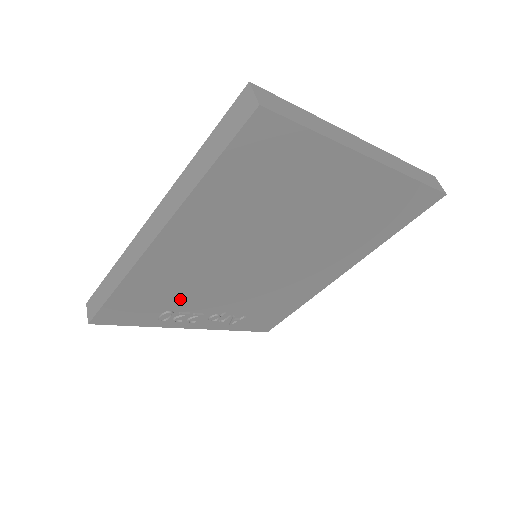
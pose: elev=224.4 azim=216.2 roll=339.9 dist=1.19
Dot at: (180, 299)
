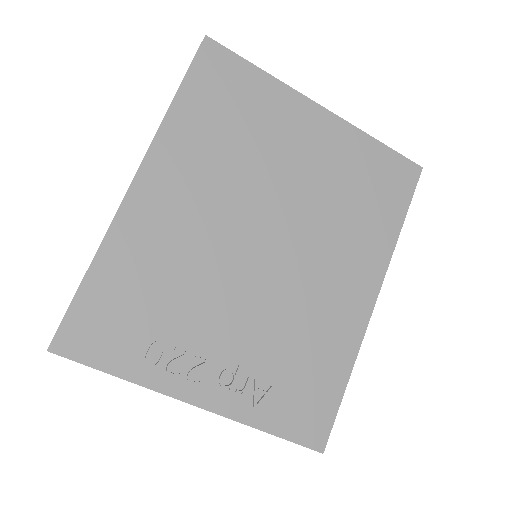
Dot at: (172, 313)
